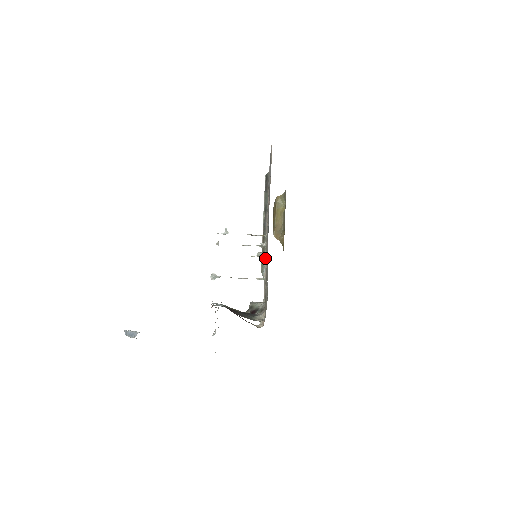
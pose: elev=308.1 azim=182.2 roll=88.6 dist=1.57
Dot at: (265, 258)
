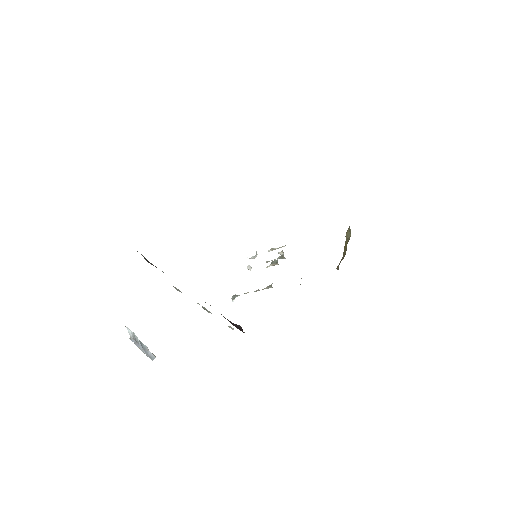
Dot at: occluded
